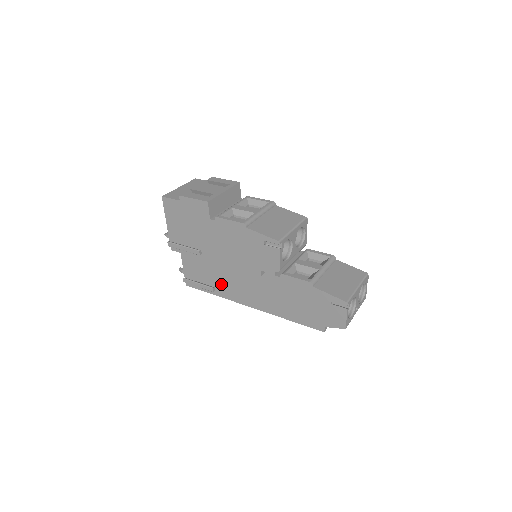
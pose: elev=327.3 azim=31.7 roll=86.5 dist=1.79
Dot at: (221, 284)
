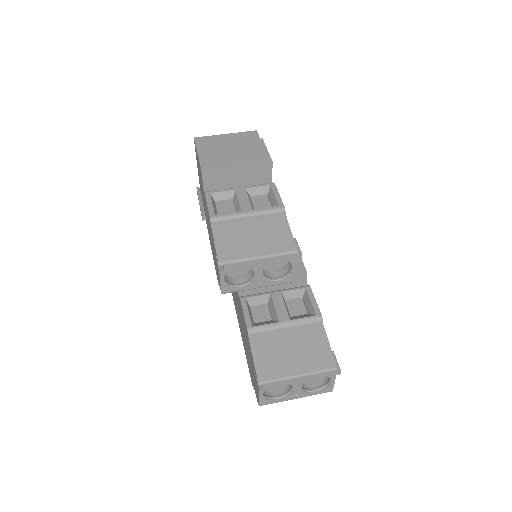
Dot at: occluded
